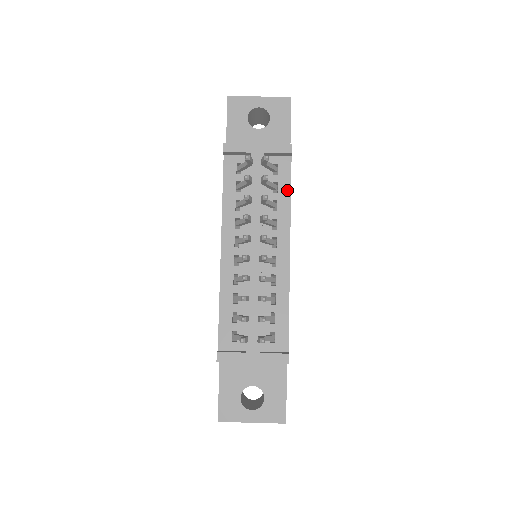
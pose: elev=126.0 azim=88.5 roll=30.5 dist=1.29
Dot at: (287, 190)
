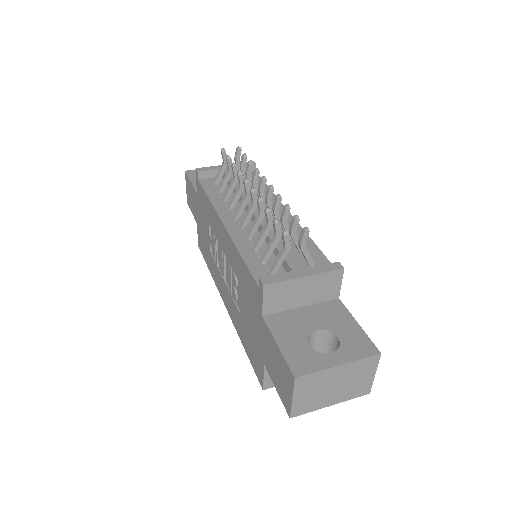
Dot at: occluded
